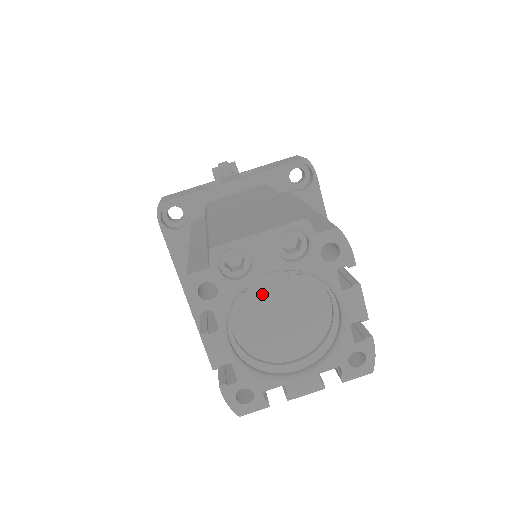
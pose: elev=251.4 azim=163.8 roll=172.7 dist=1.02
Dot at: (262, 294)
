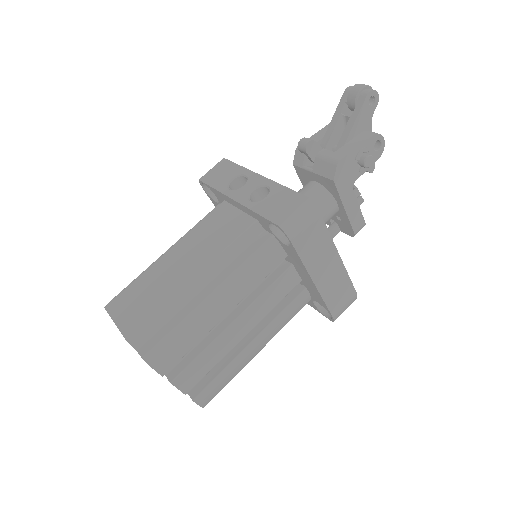
Dot at: occluded
